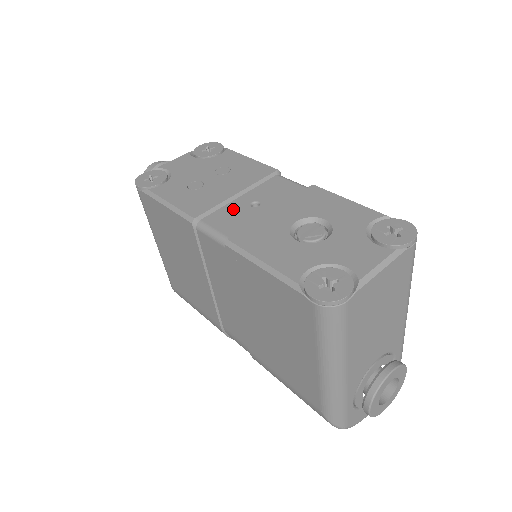
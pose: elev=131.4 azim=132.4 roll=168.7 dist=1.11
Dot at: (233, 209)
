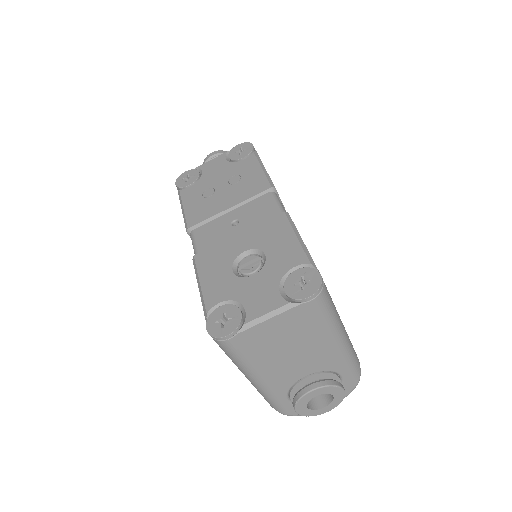
Dot at: (218, 224)
